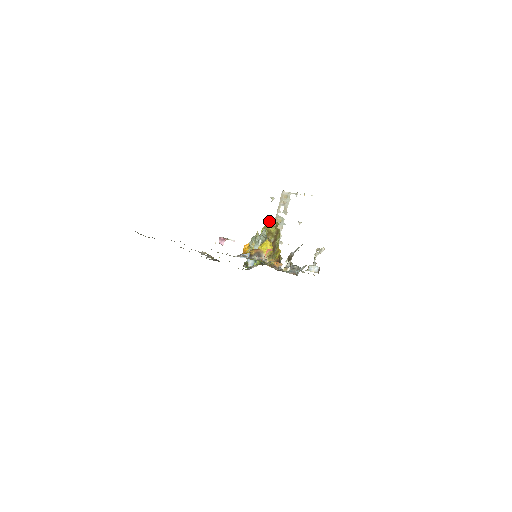
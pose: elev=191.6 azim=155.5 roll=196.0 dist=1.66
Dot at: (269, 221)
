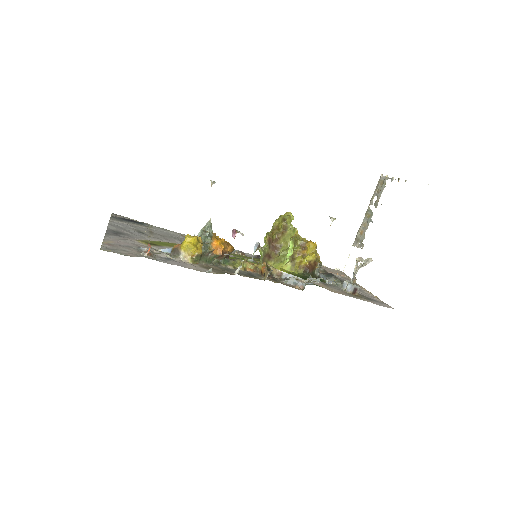
Dot at: occluded
